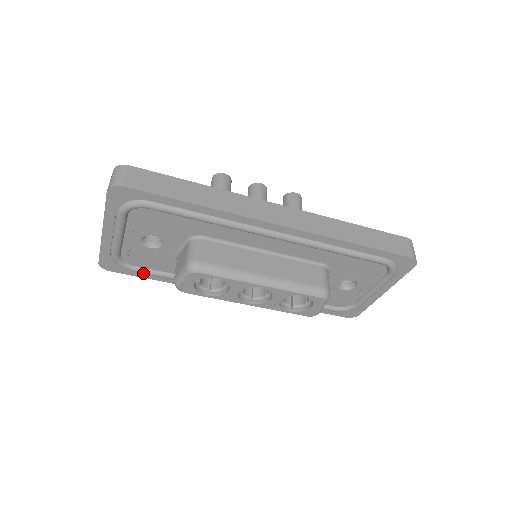
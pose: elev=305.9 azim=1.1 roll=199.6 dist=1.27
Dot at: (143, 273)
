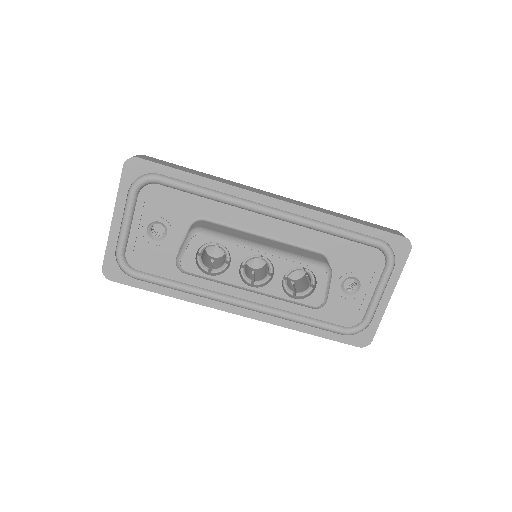
Dot at: (145, 279)
